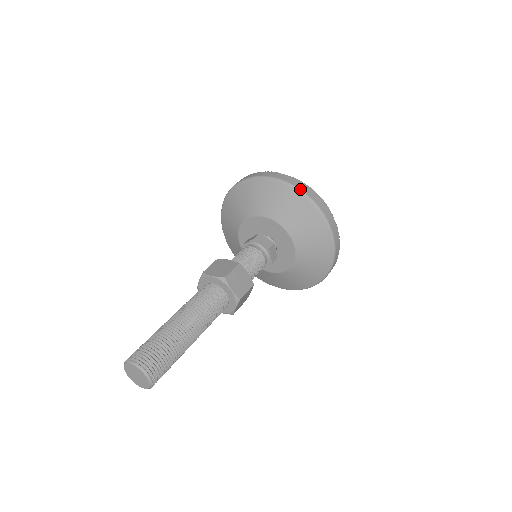
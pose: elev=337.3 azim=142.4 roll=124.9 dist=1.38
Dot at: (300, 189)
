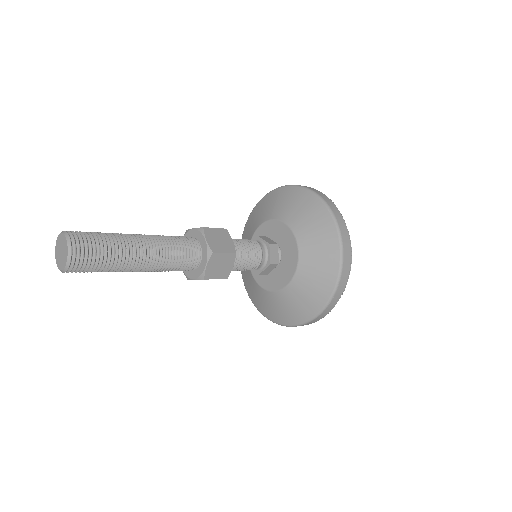
Dot at: (313, 190)
